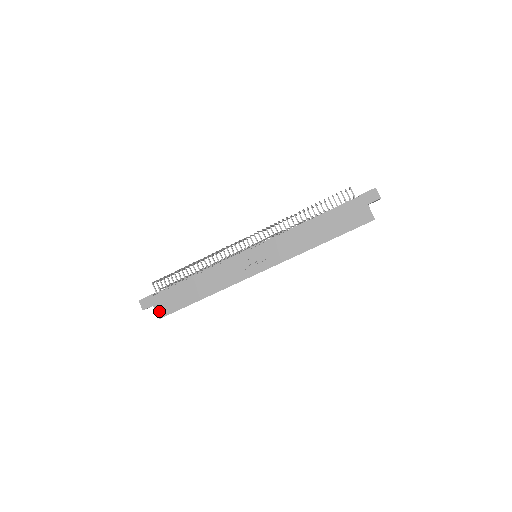
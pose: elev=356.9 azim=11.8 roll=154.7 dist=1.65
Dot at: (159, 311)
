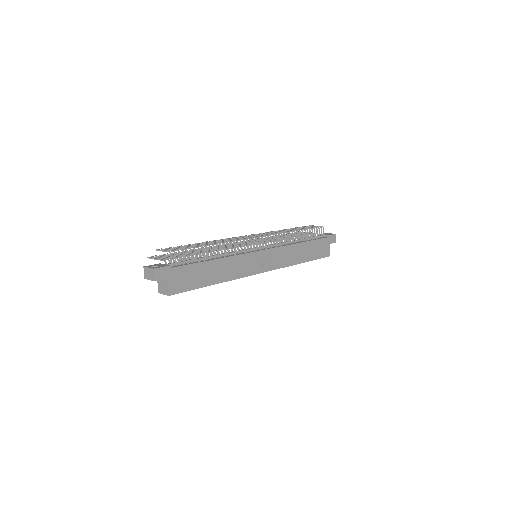
Dot at: (171, 287)
